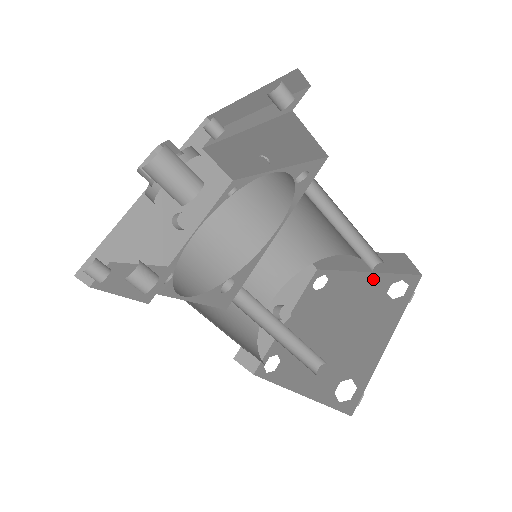
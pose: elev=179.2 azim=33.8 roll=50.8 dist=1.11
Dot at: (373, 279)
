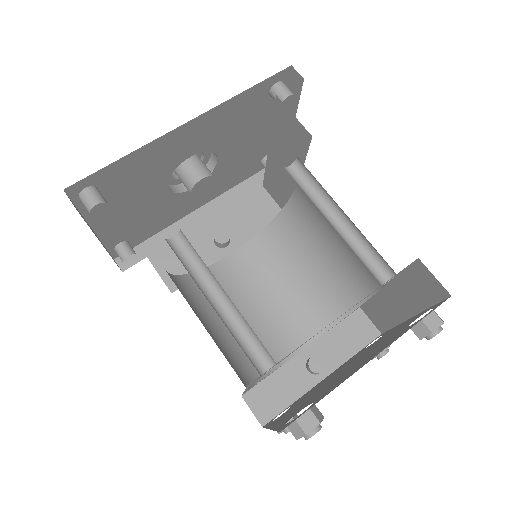
Dot at: (411, 319)
